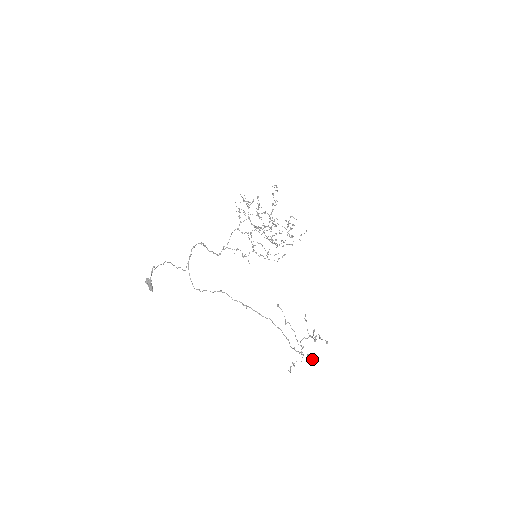
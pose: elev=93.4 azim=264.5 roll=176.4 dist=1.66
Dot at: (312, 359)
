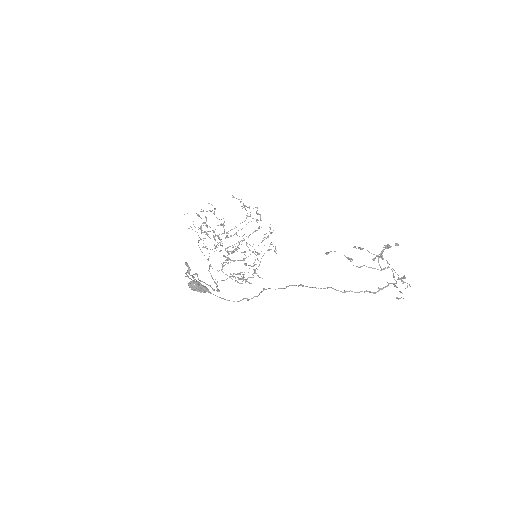
Dot at: (400, 292)
